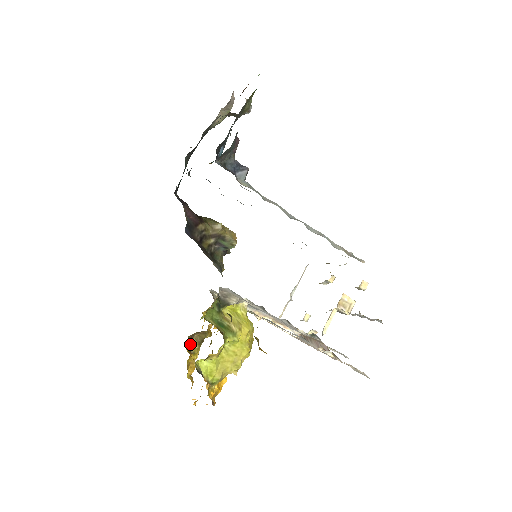
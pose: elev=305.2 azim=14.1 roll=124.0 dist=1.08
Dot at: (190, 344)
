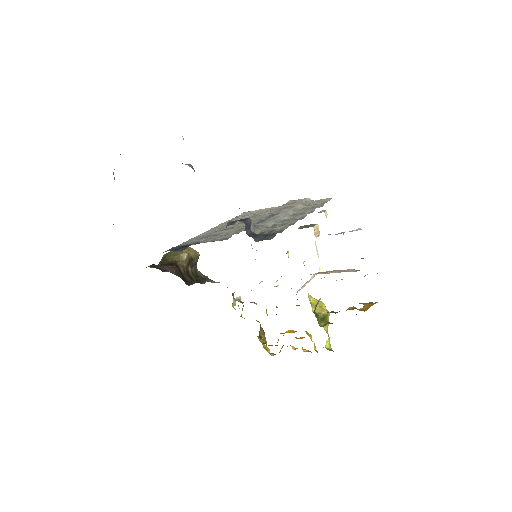
Dot at: (262, 341)
